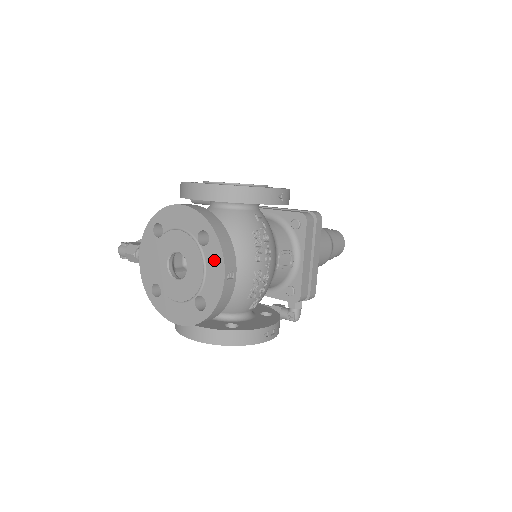
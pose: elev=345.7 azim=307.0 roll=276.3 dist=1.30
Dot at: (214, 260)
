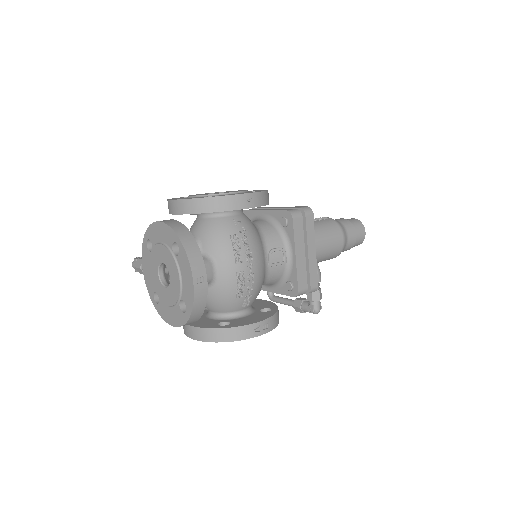
Dot at: (185, 268)
